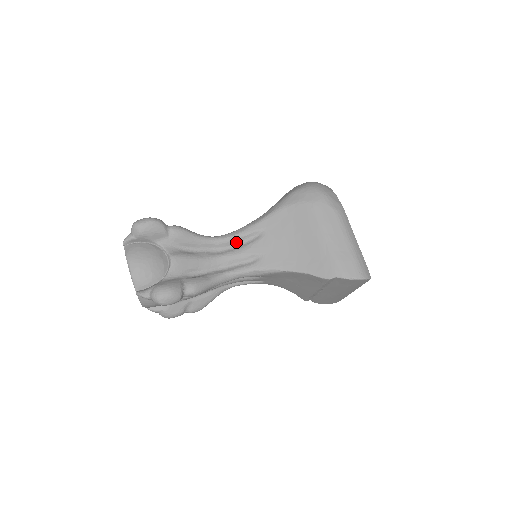
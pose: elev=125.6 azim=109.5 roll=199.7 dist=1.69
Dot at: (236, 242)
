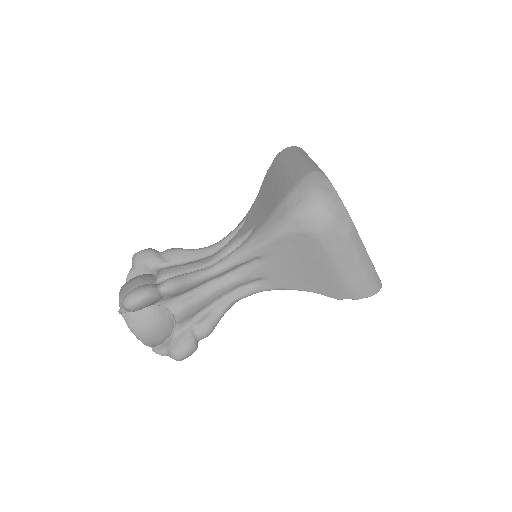
Dot at: (234, 268)
